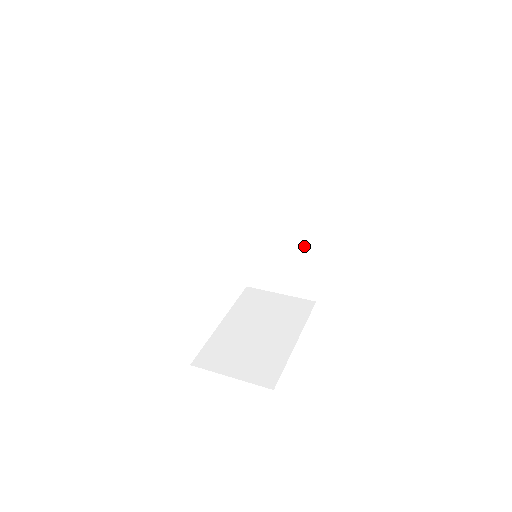
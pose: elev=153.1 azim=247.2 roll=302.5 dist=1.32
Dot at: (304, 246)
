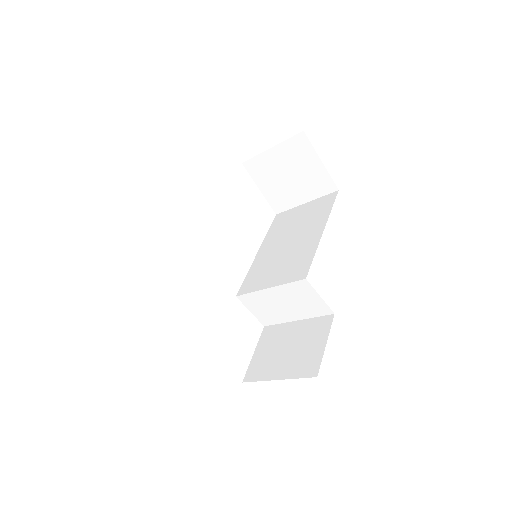
Dot at: (308, 262)
